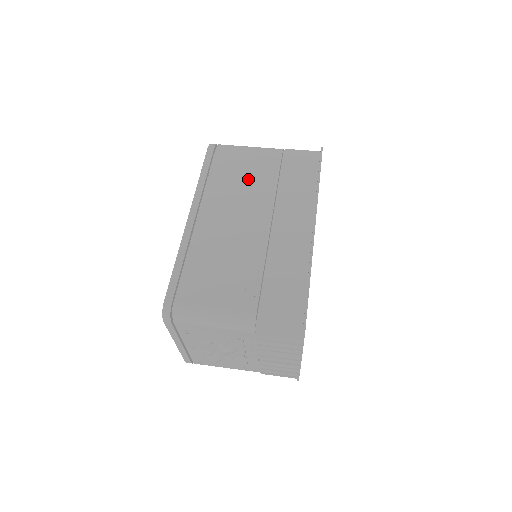
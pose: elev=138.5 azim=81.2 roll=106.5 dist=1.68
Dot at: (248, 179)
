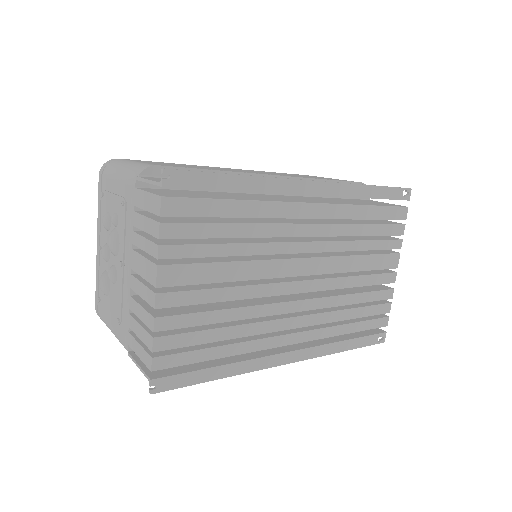
Dot at: occluded
